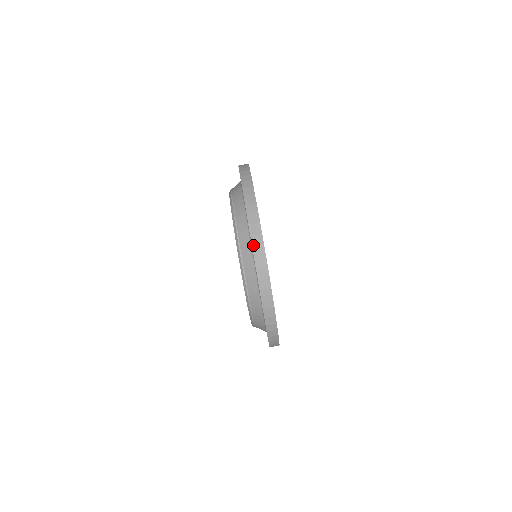
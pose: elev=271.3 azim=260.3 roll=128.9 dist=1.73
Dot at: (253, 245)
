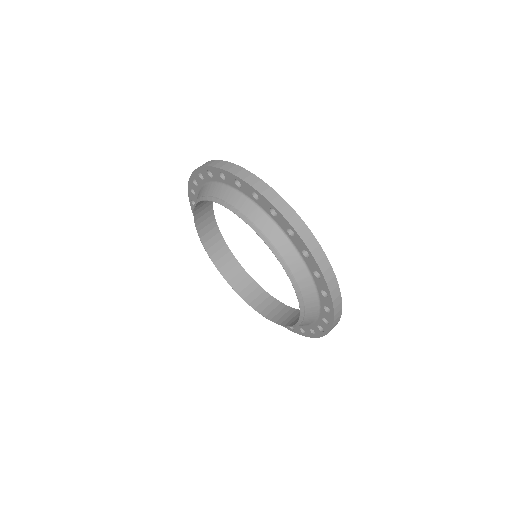
Dot at: (270, 201)
